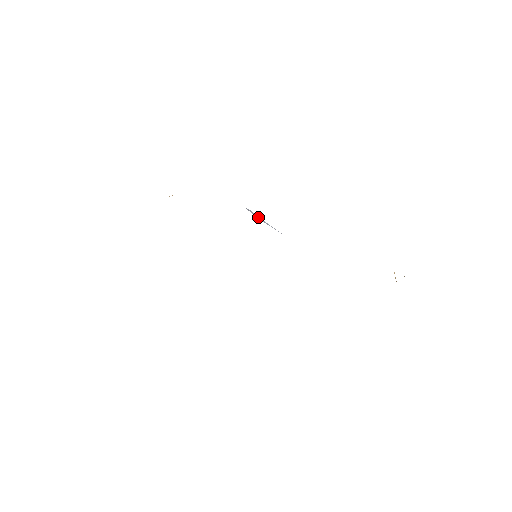
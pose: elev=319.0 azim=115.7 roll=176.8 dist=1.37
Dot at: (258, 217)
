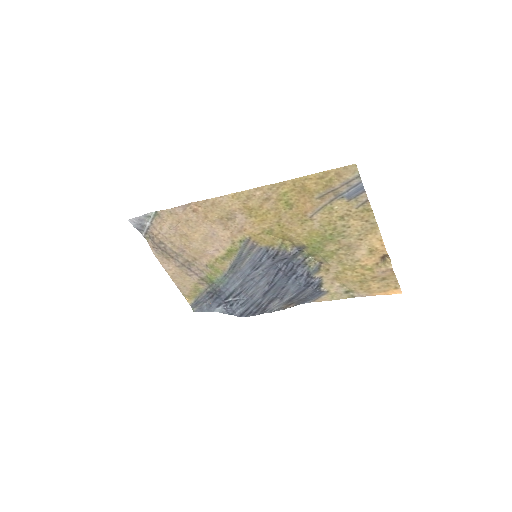
Dot at: occluded
